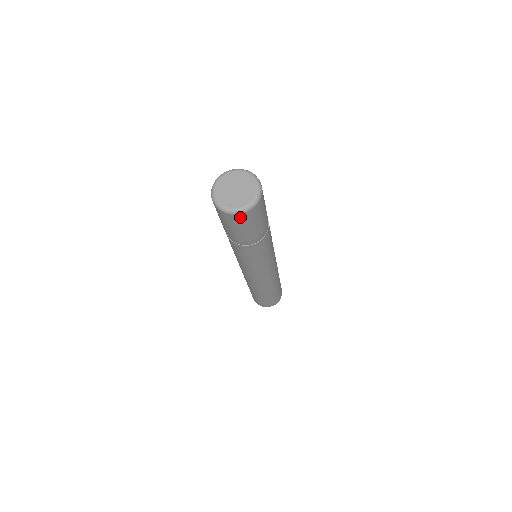
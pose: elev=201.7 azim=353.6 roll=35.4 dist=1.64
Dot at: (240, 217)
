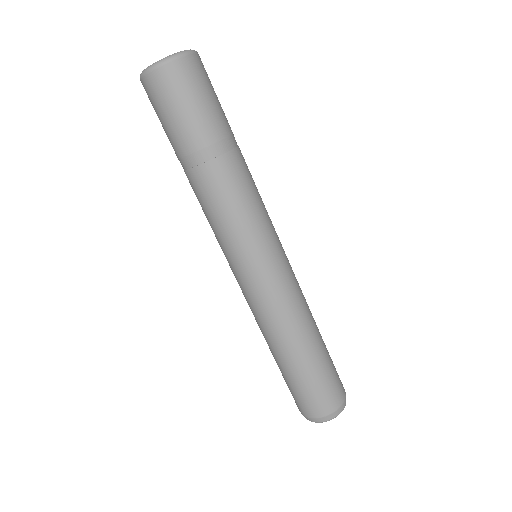
Dot at: (191, 64)
